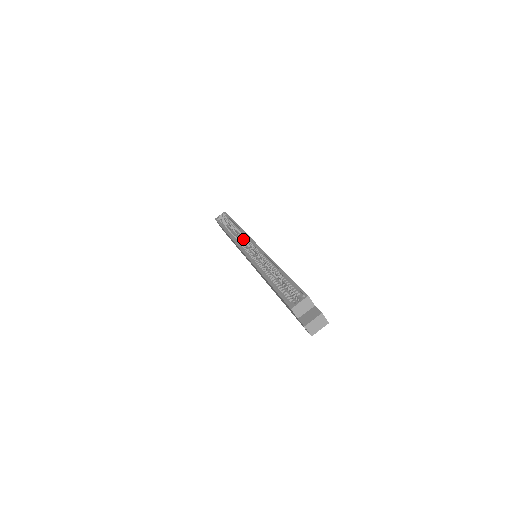
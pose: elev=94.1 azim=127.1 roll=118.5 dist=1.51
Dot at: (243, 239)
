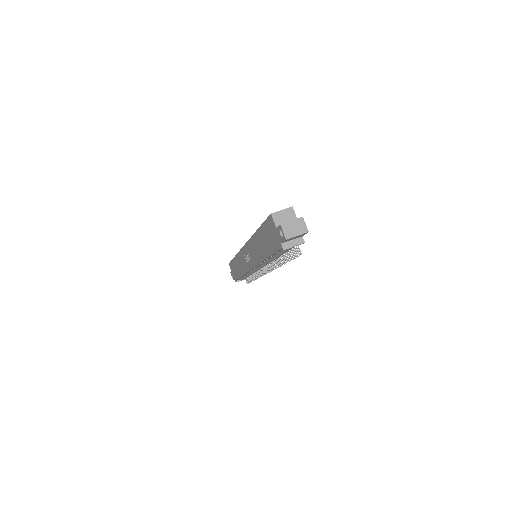
Dot at: occluded
